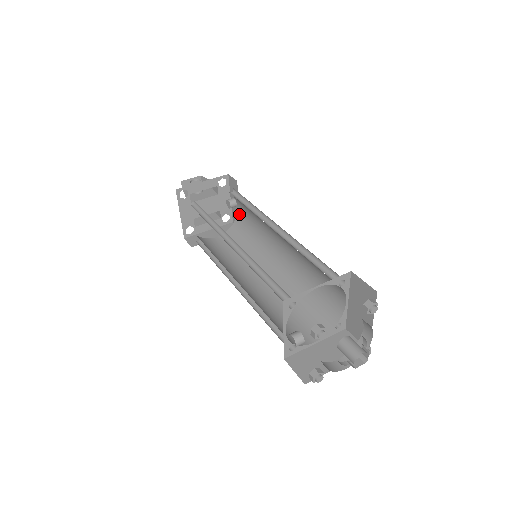
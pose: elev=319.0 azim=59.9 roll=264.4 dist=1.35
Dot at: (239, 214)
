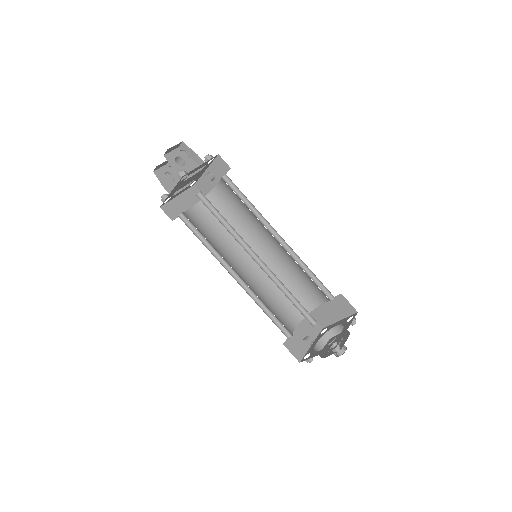
Dot at: (216, 191)
